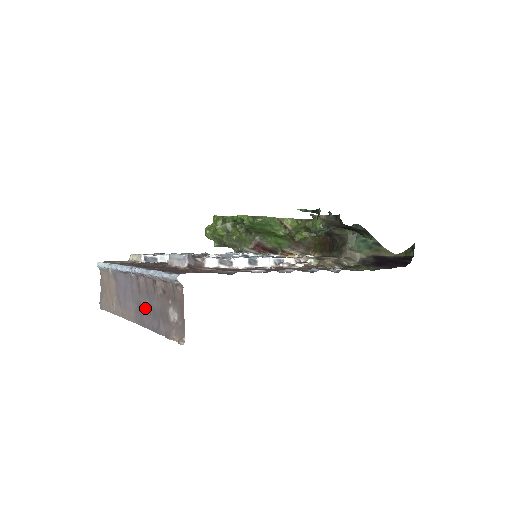
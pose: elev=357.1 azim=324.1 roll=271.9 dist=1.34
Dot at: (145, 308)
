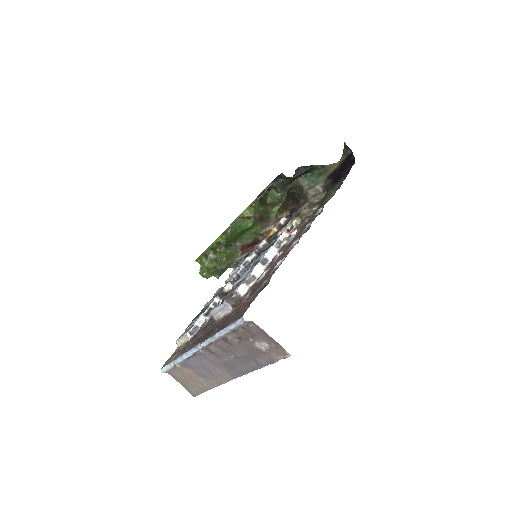
Dot at: (234, 362)
